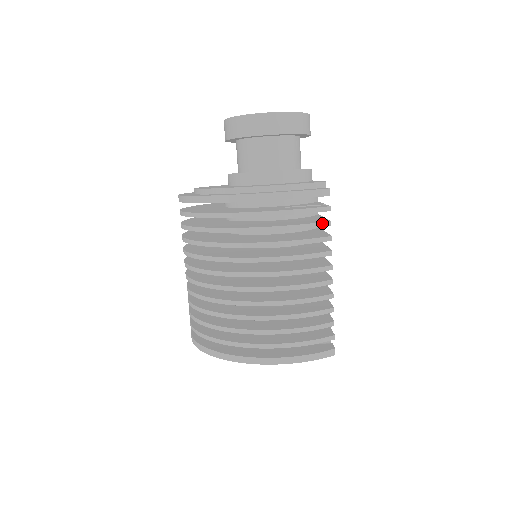
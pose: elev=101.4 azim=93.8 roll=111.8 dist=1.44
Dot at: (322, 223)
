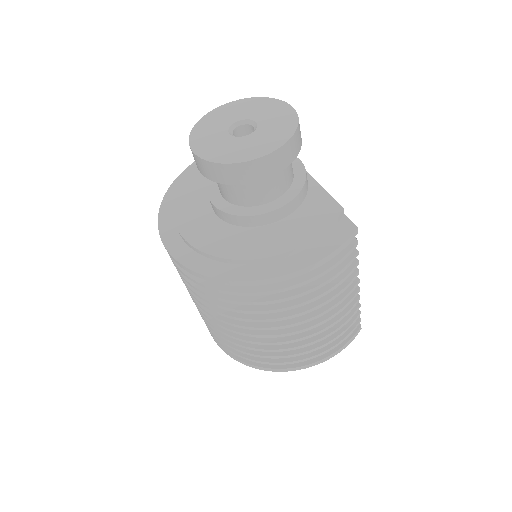
Dot at: (352, 259)
